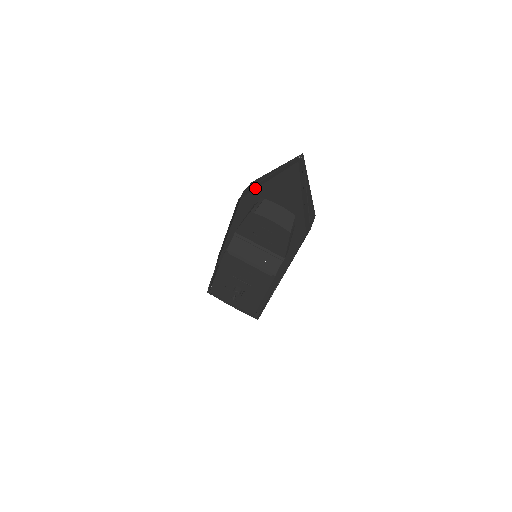
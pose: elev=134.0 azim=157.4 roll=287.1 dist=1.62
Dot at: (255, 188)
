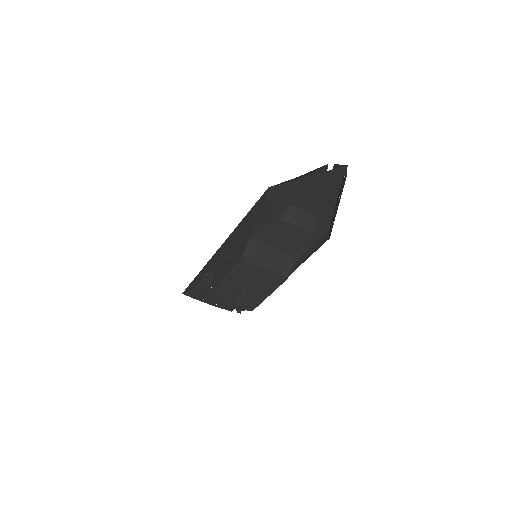
Dot at: (290, 197)
